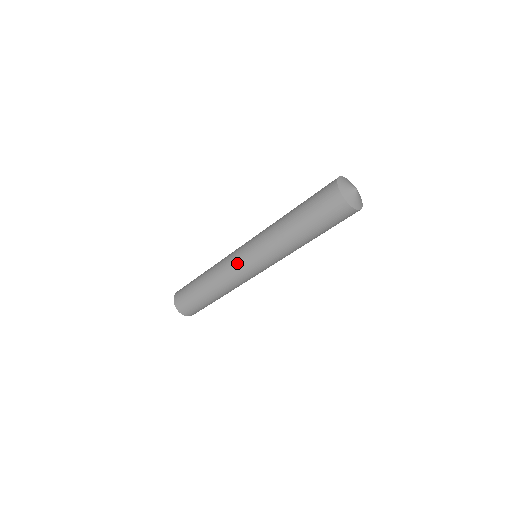
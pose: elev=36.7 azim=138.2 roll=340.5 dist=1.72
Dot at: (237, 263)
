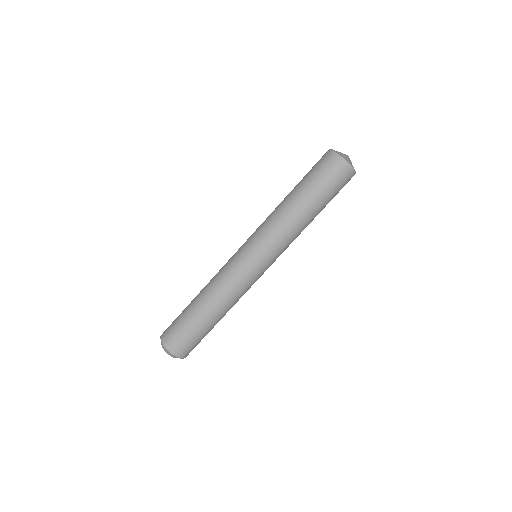
Dot at: (235, 257)
